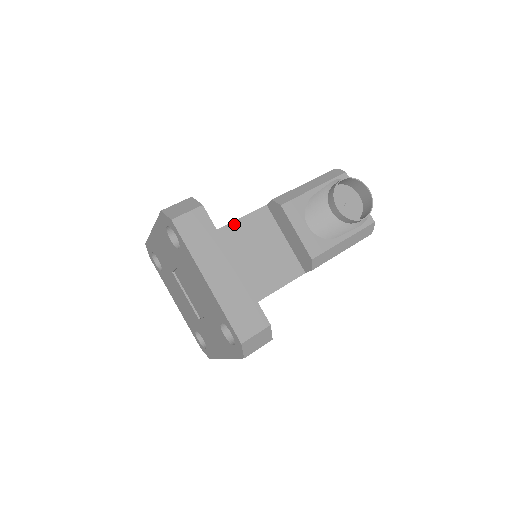
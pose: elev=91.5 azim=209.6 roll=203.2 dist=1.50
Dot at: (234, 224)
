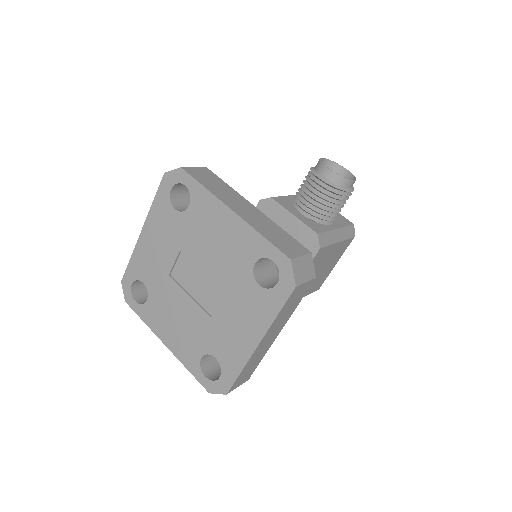
Dot at: occluded
